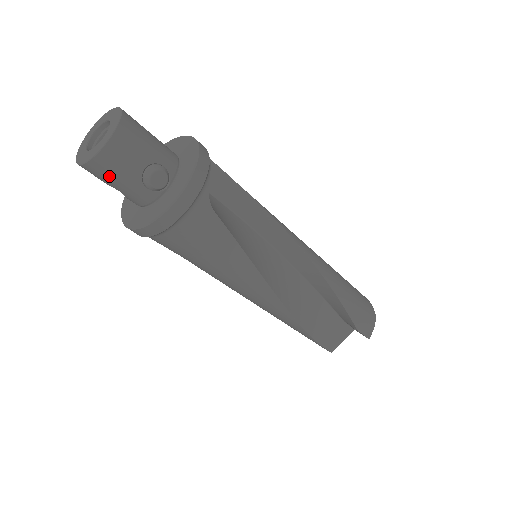
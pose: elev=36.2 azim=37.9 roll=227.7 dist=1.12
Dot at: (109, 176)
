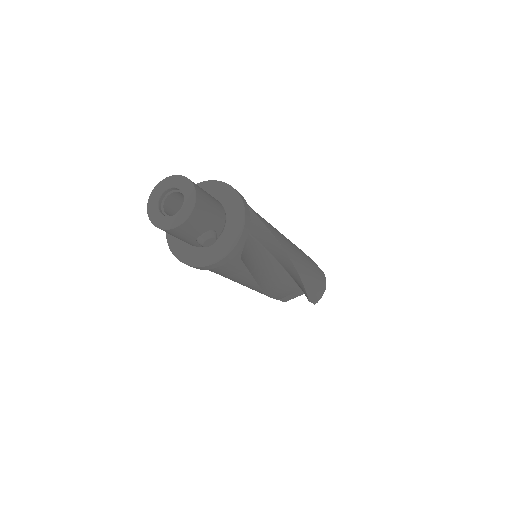
Dot at: (173, 235)
